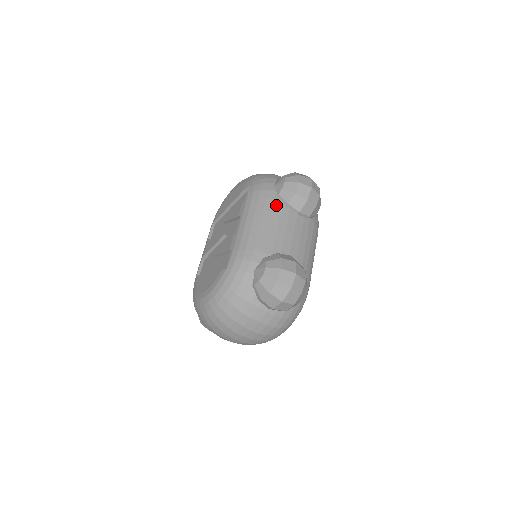
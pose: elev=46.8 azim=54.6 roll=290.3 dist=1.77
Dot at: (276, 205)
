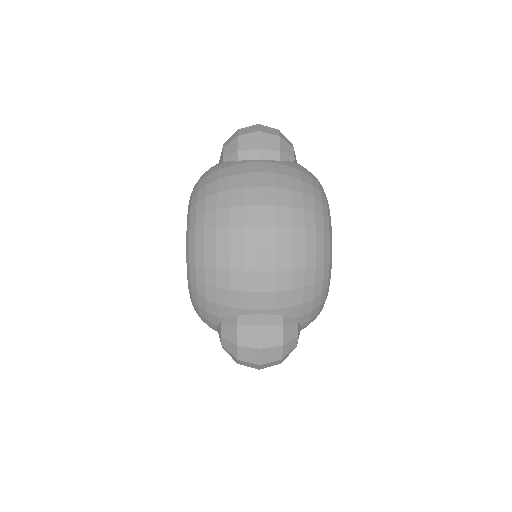
Dot at: occluded
